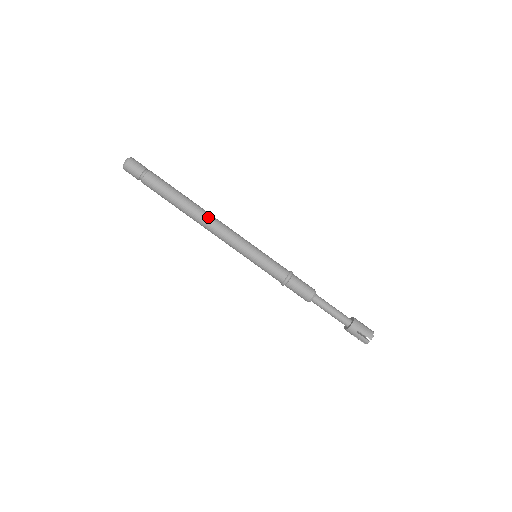
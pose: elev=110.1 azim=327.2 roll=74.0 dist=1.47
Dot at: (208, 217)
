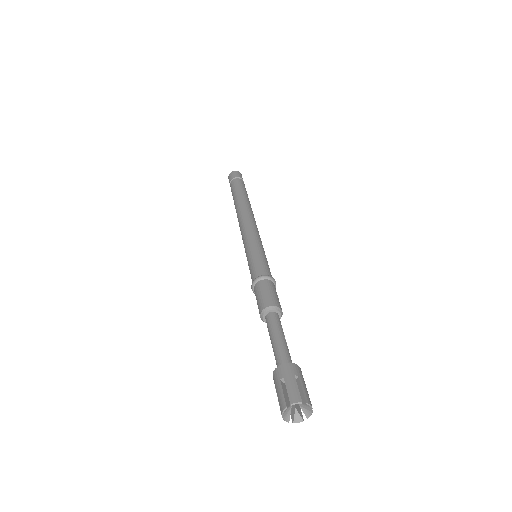
Dot at: (247, 211)
